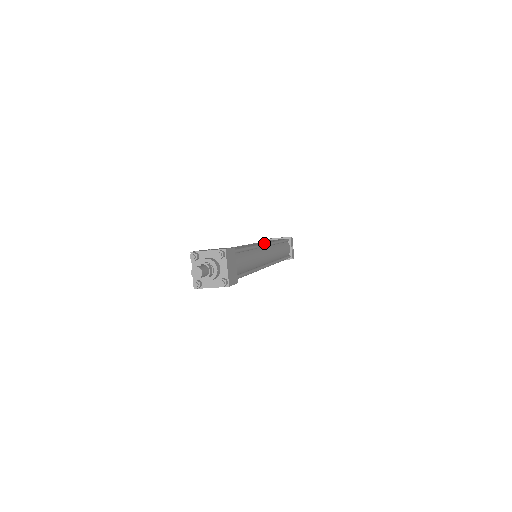
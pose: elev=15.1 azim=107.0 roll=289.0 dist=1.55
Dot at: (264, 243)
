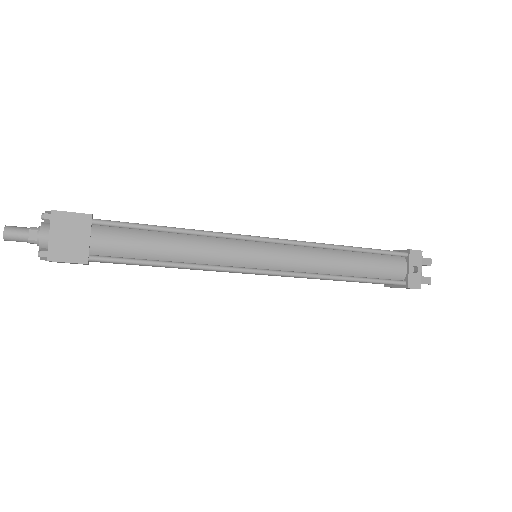
Dot at: (258, 236)
